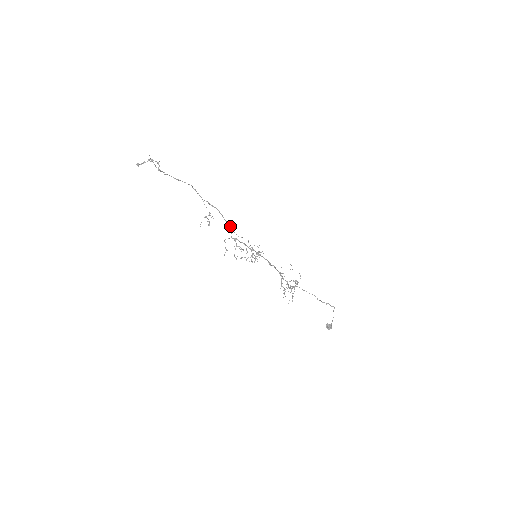
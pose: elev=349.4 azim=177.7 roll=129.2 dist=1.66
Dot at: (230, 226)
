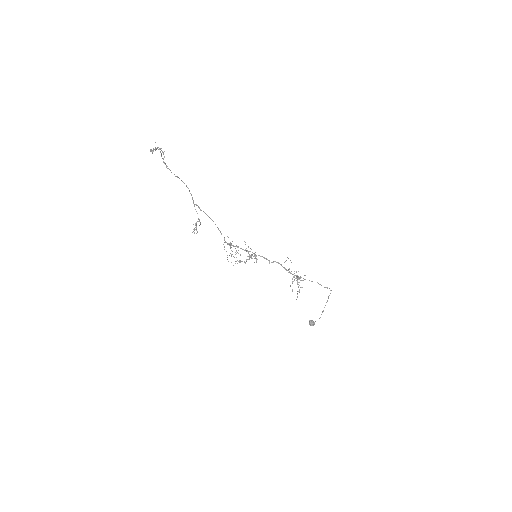
Dot at: (220, 231)
